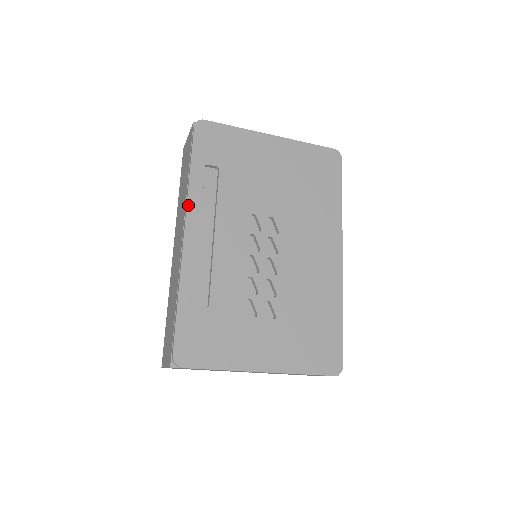
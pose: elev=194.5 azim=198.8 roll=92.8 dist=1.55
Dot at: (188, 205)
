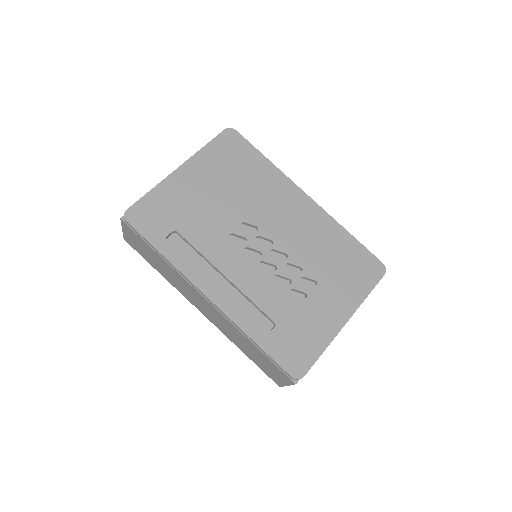
Dot at: (188, 278)
